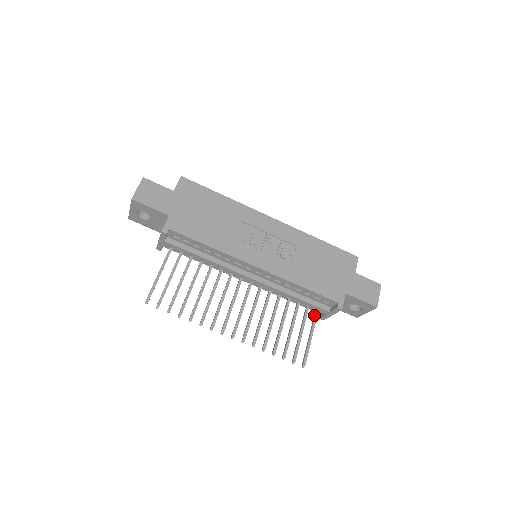
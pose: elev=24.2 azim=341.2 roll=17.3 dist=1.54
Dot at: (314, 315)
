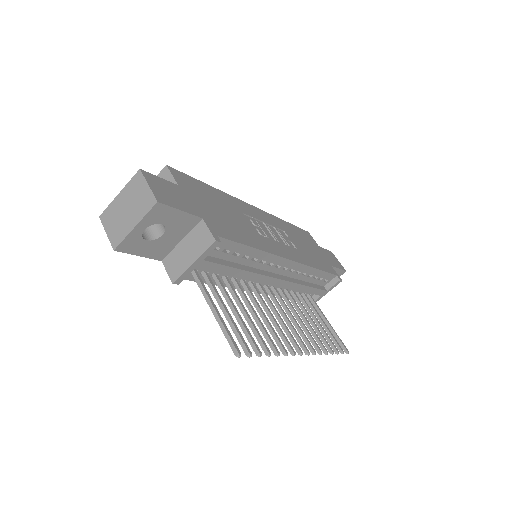
Dot at: (313, 302)
